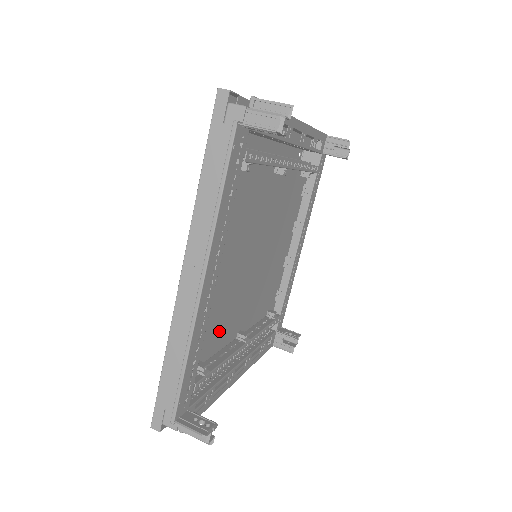
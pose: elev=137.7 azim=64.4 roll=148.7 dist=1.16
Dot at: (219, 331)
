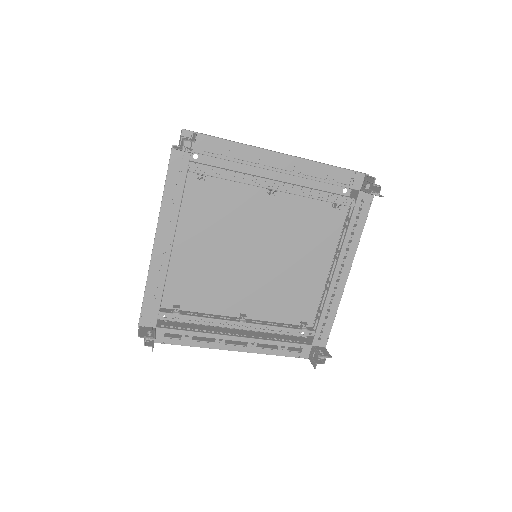
Dot at: (207, 296)
